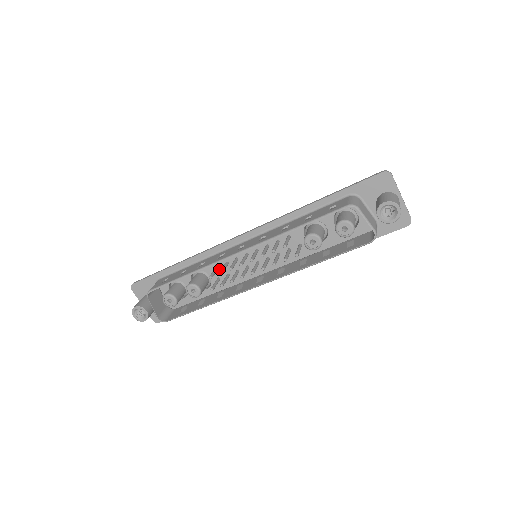
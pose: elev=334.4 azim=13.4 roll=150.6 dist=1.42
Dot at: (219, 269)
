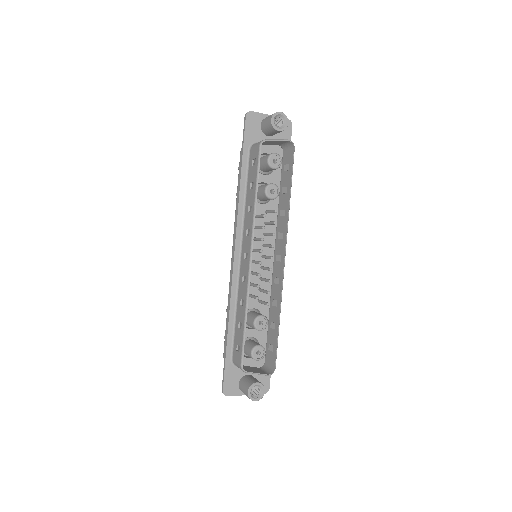
Dot at: occluded
